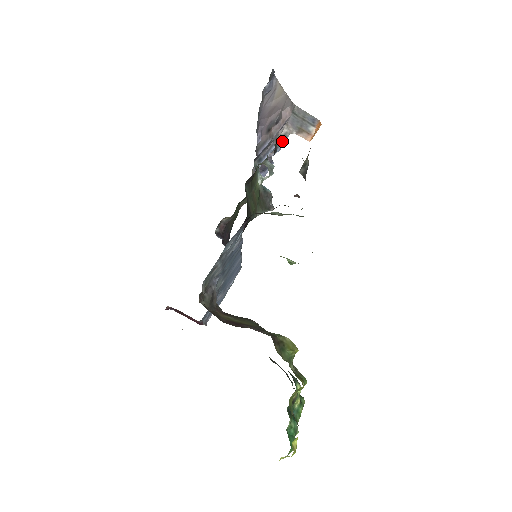
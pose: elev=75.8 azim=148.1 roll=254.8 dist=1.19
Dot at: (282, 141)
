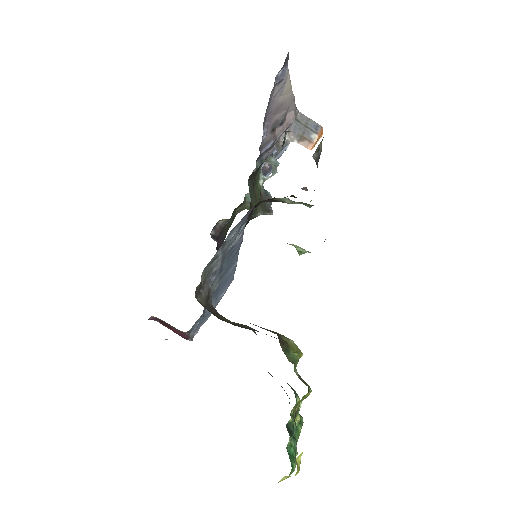
Dot at: (283, 148)
